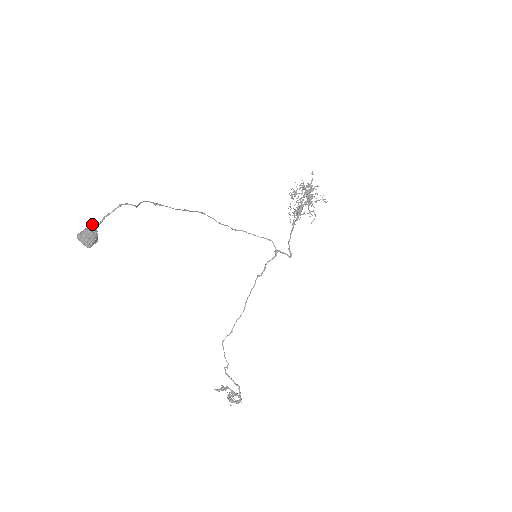
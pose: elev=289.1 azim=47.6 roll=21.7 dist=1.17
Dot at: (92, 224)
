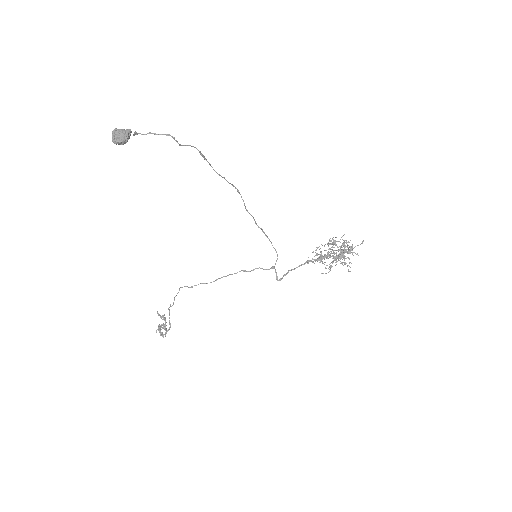
Dot at: (130, 130)
